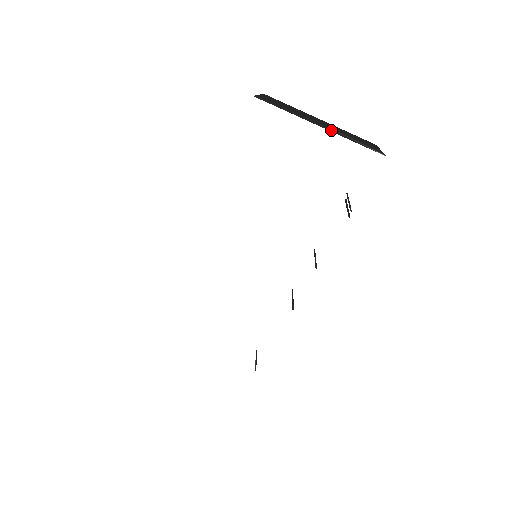
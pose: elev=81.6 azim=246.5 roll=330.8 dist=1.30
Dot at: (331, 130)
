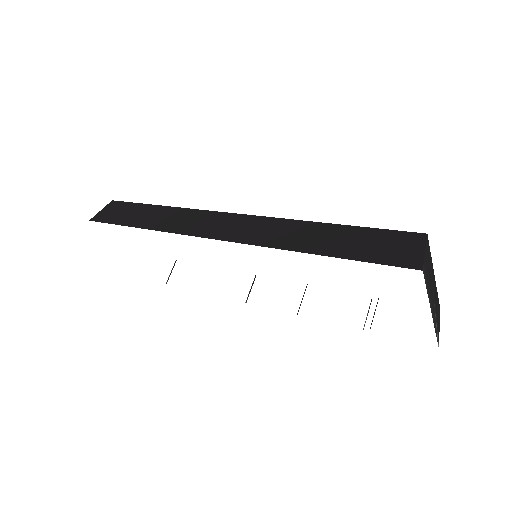
Dot at: (434, 315)
